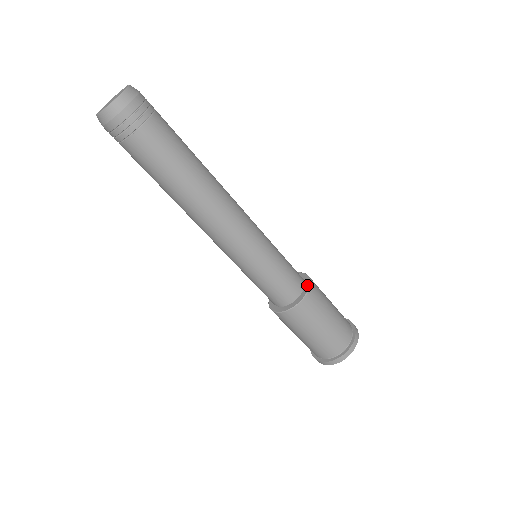
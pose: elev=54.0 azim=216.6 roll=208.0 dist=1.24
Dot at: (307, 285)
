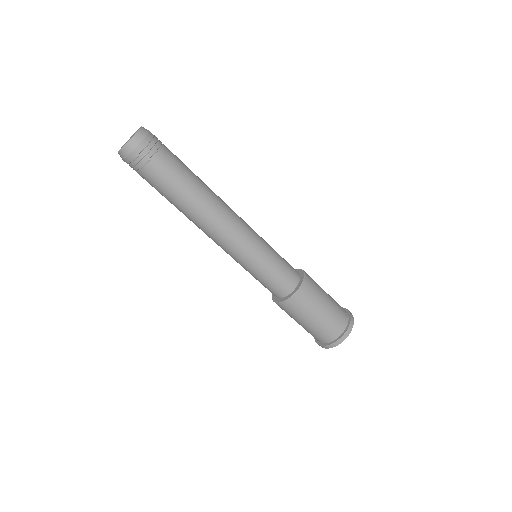
Dot at: (296, 289)
